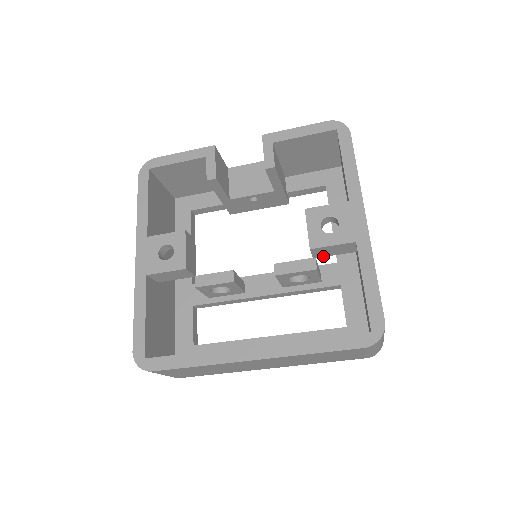
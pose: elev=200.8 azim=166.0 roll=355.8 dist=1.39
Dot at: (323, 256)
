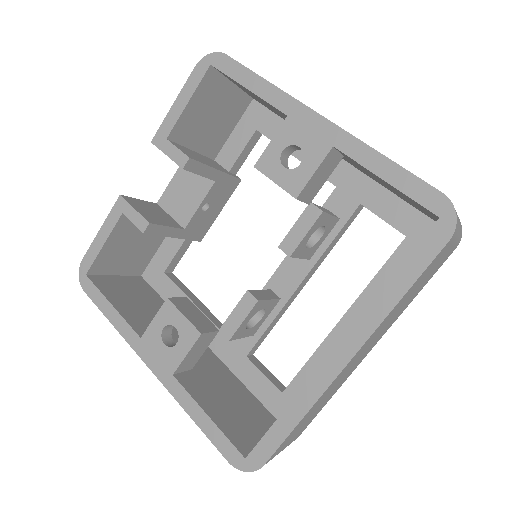
Dot at: (316, 193)
